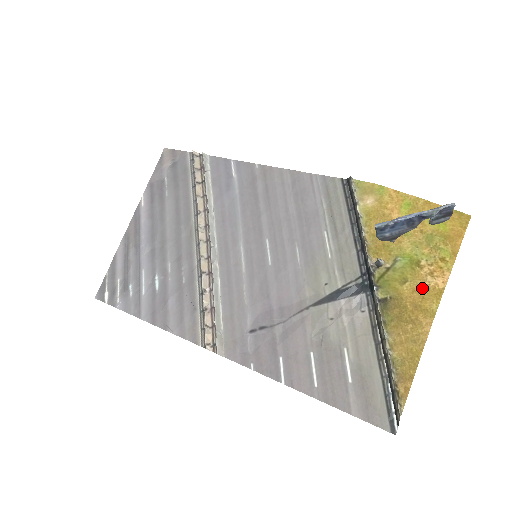
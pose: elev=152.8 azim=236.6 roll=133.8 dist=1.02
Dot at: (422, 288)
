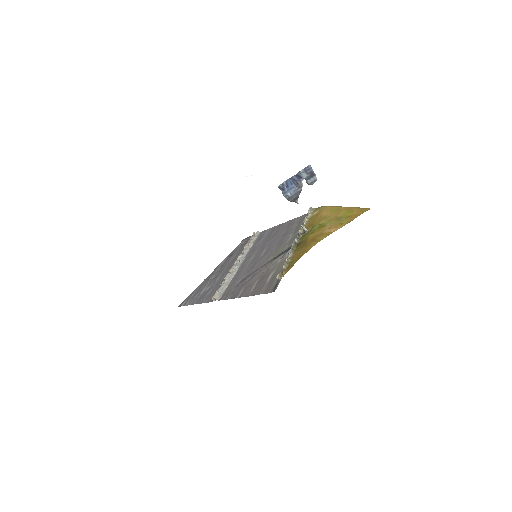
Dot at: (321, 233)
